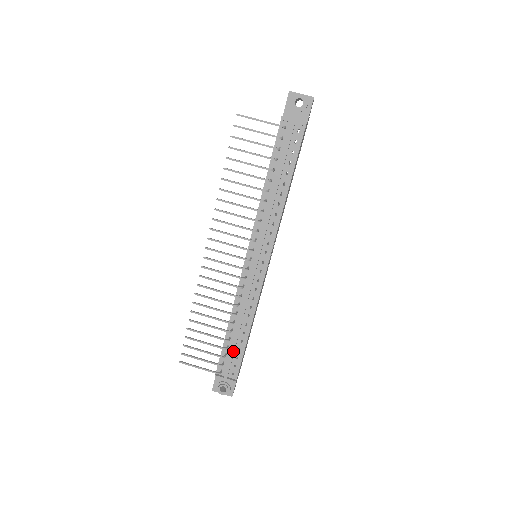
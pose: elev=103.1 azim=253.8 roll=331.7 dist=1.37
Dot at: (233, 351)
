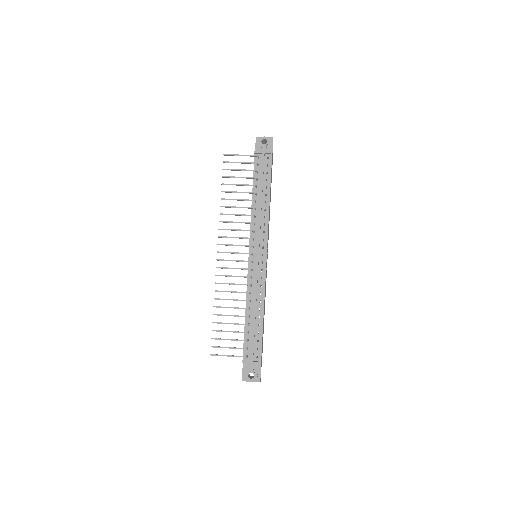
Dot at: (253, 334)
